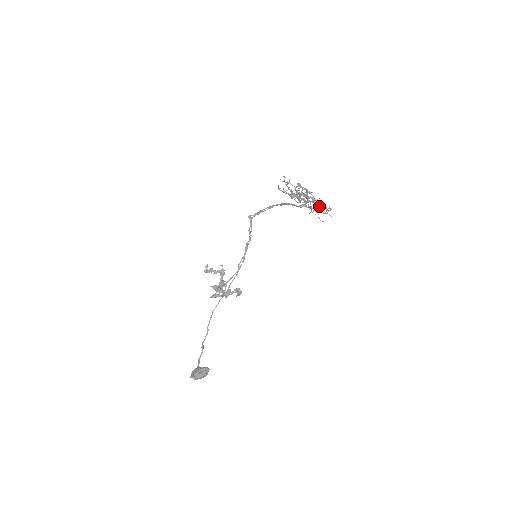
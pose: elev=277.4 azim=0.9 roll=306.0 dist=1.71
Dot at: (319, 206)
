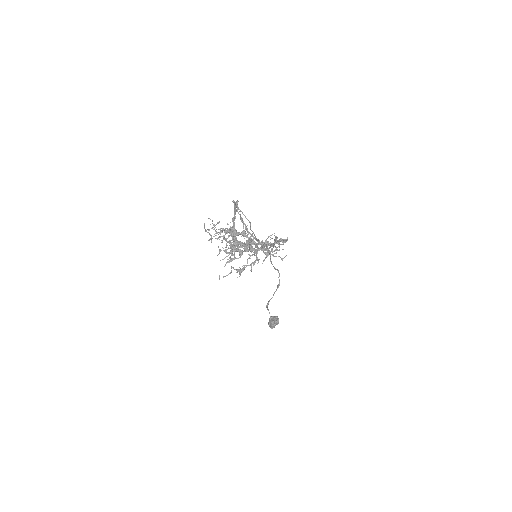
Dot at: (262, 250)
